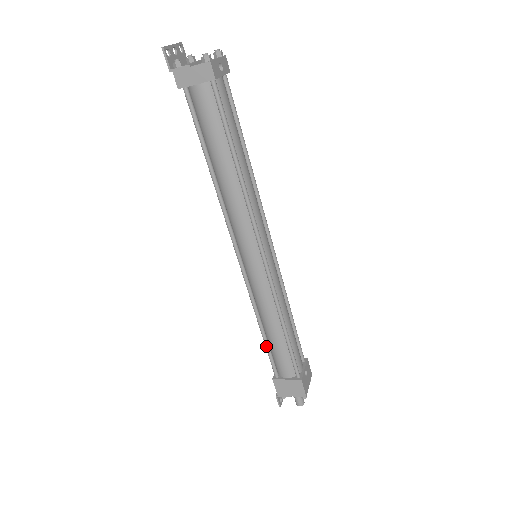
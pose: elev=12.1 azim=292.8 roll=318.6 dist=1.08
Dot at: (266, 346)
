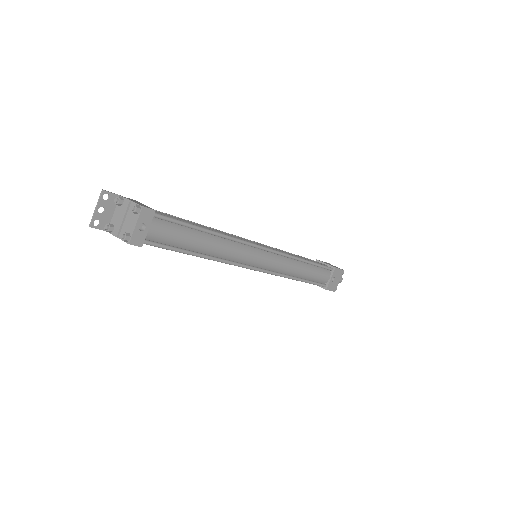
Dot at: occluded
